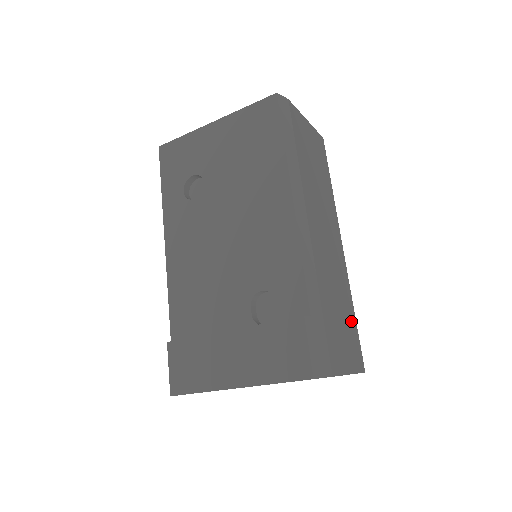
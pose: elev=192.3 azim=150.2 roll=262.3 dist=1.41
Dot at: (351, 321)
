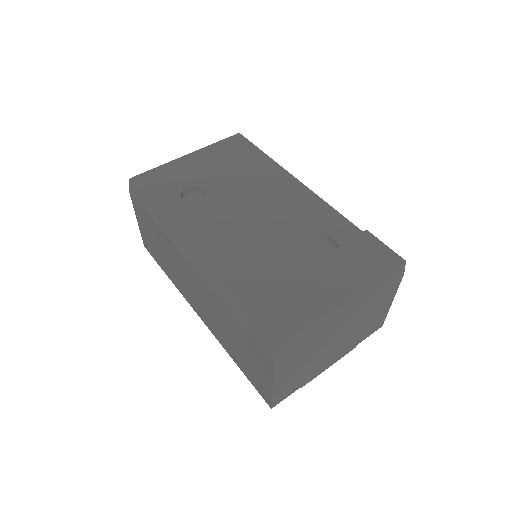
Dot at: occluded
